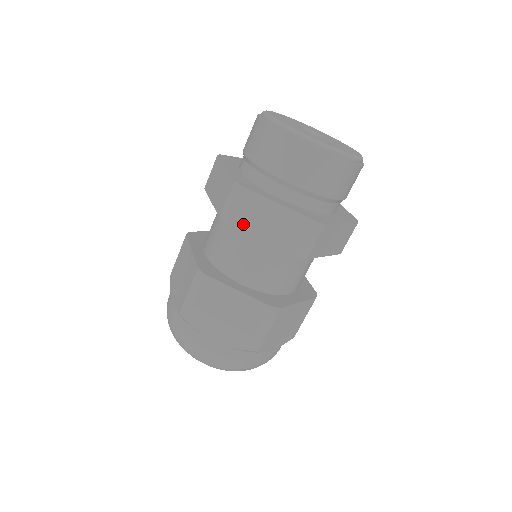
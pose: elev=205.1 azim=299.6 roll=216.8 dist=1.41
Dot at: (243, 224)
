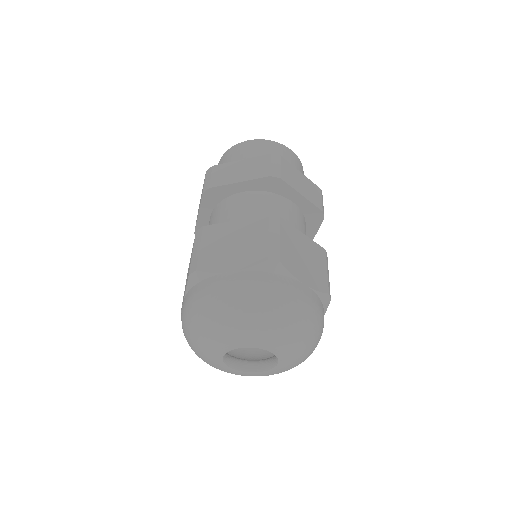
Dot at: (289, 181)
